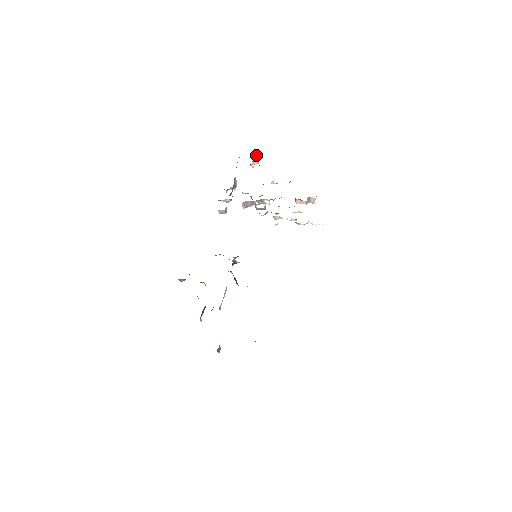
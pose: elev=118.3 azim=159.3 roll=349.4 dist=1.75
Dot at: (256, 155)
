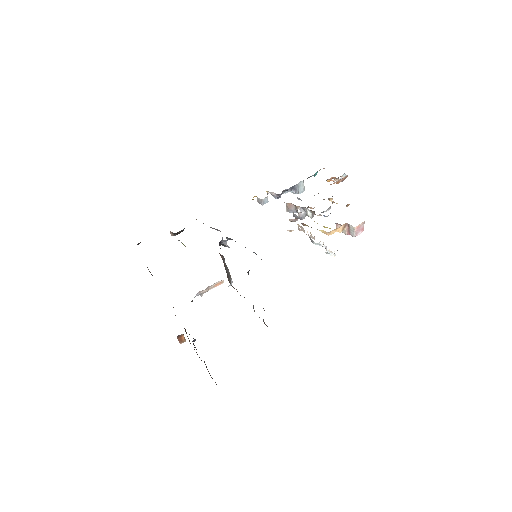
Dot at: (344, 175)
